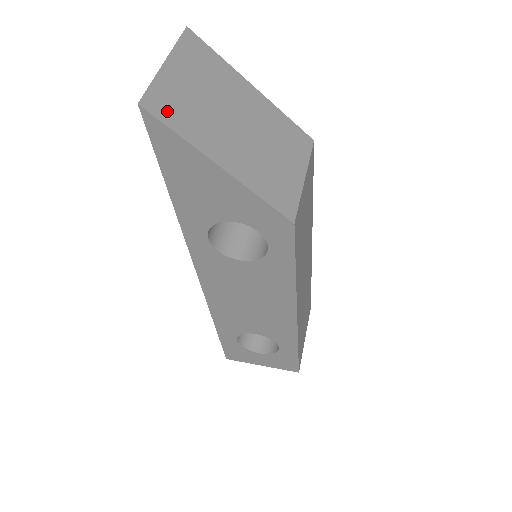
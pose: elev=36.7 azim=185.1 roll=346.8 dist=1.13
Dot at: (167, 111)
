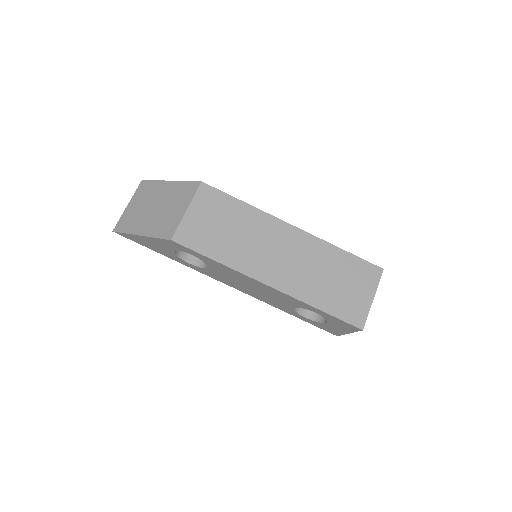
Dot at: (123, 226)
